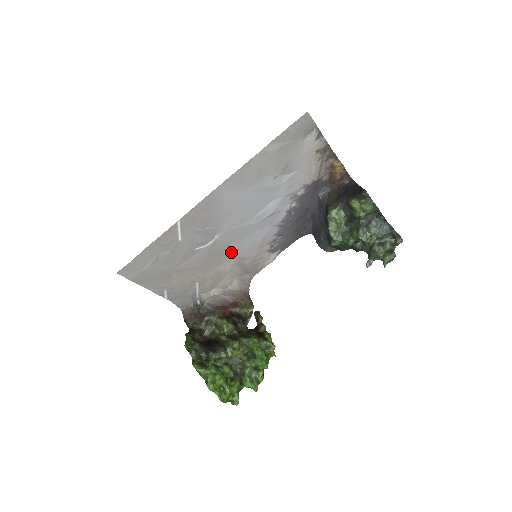
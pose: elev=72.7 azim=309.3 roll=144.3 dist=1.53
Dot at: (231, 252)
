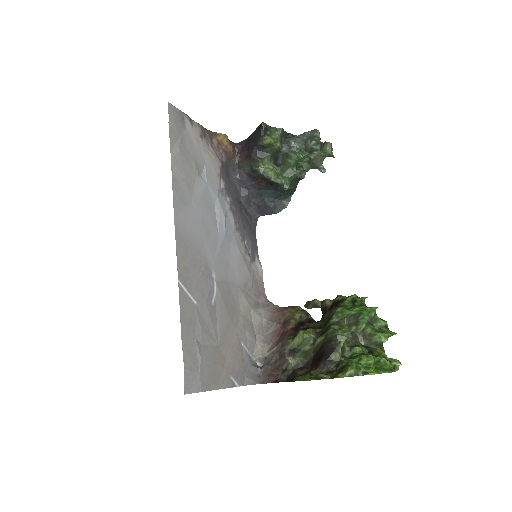
Dot at: (234, 285)
